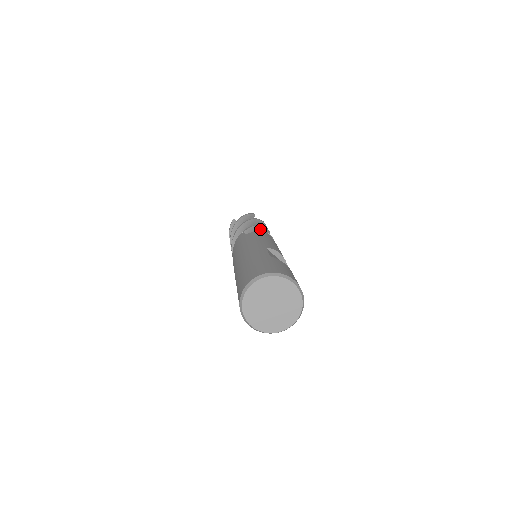
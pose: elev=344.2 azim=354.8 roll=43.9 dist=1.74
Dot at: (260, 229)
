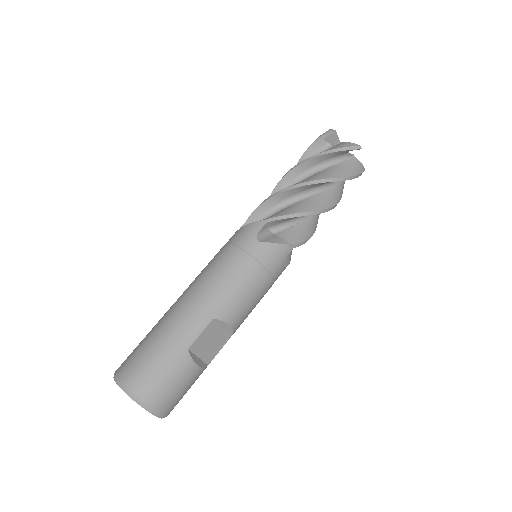
Dot at: (307, 214)
